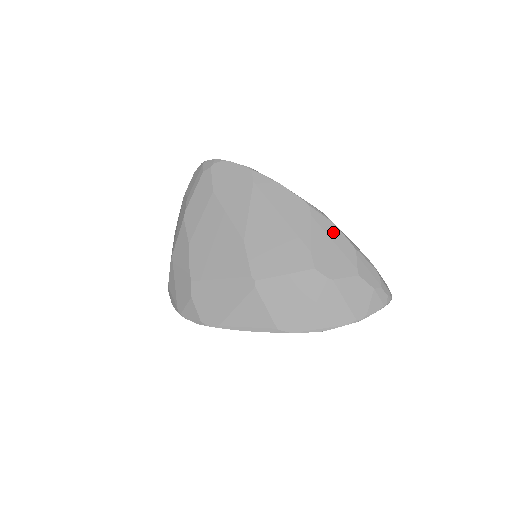
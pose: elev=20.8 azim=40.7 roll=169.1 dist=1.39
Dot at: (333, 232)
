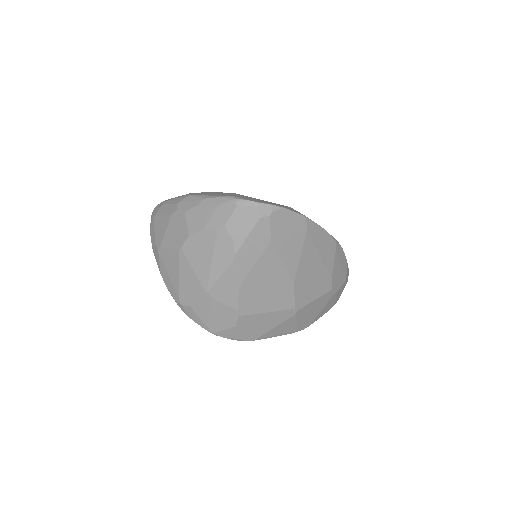
Dot at: (342, 256)
